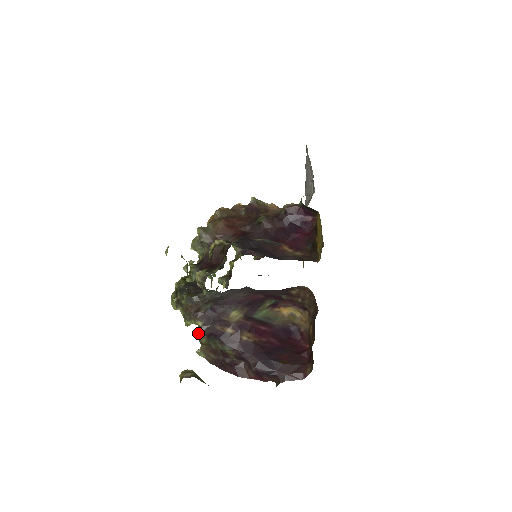
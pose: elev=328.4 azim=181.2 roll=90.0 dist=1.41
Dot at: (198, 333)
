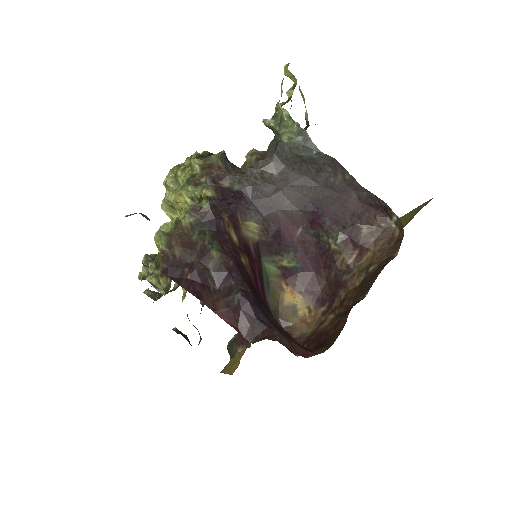
Dot at: occluded
